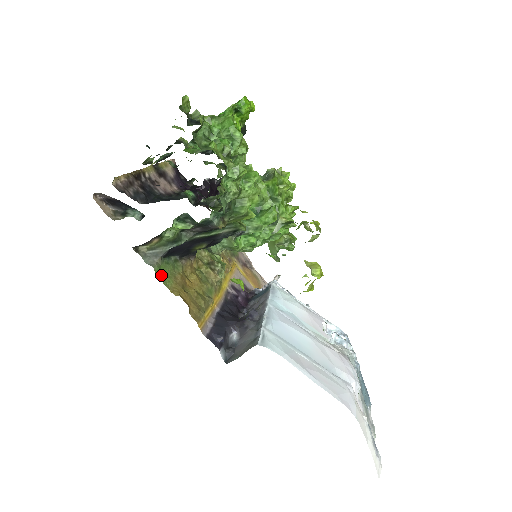
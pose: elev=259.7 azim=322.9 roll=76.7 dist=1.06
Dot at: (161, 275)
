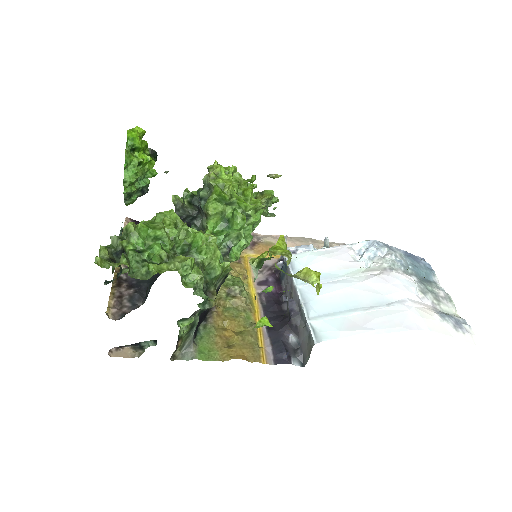
Dot at: (206, 356)
